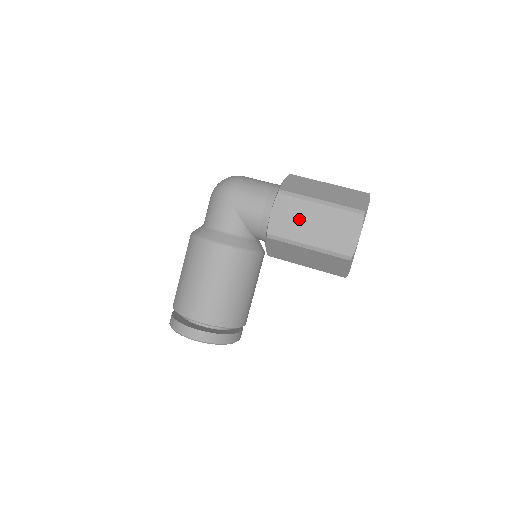
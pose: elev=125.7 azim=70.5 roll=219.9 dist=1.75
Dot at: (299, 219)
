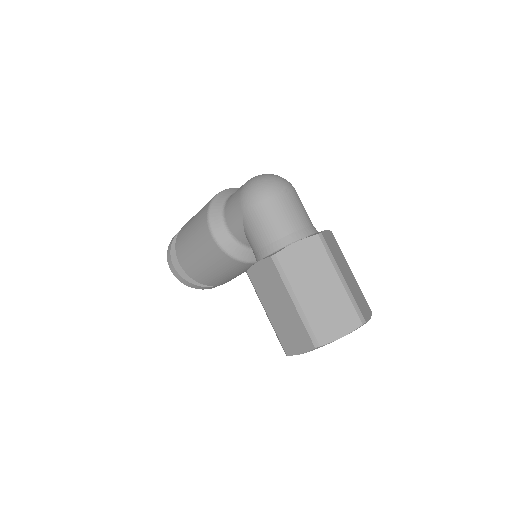
Dot at: (272, 291)
